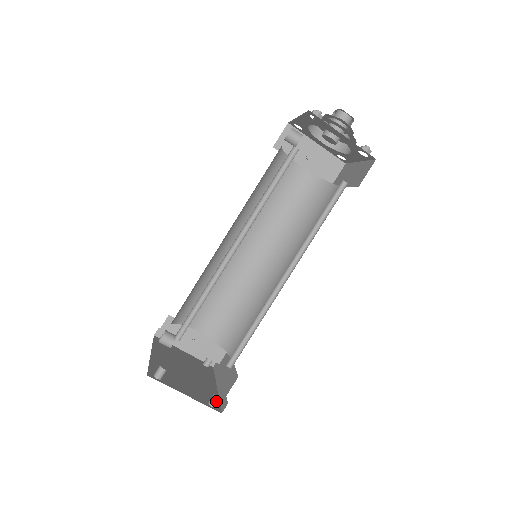
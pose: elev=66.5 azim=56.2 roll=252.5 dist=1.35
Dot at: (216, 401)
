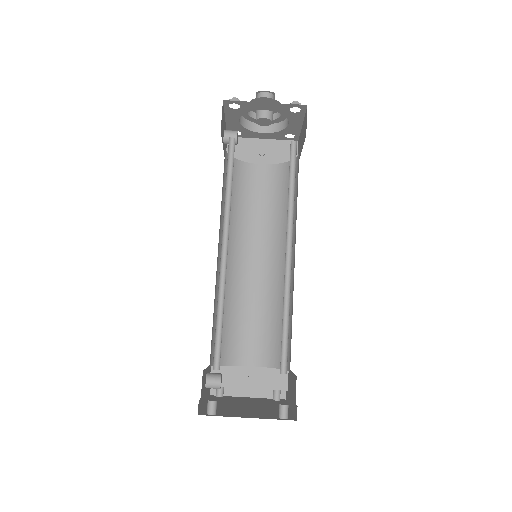
Dot at: (284, 410)
